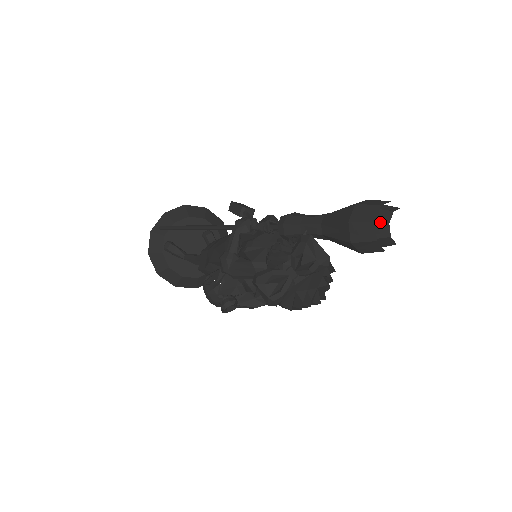
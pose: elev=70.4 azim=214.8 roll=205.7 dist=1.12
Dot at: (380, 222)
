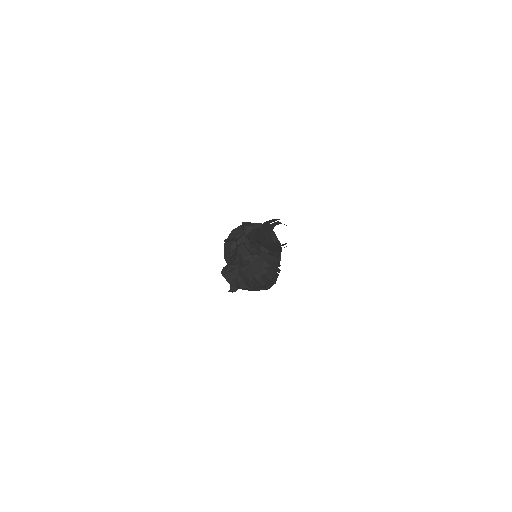
Dot at: (268, 233)
